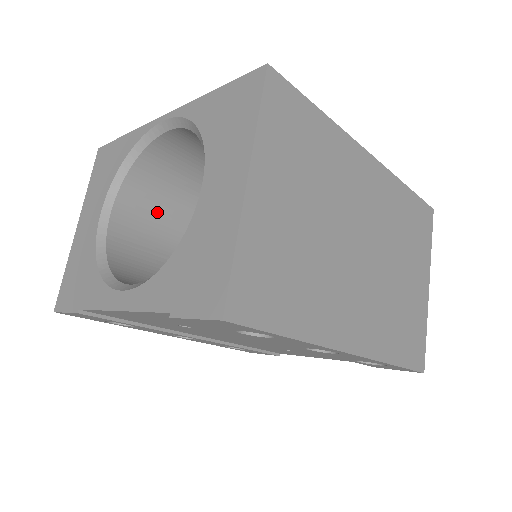
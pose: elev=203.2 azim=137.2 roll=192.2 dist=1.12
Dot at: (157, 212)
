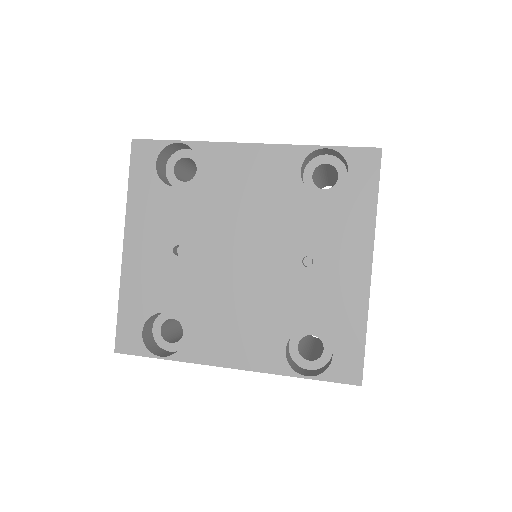
Dot at: occluded
